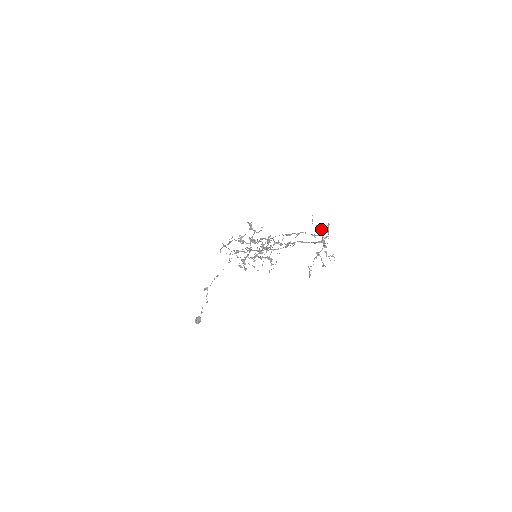
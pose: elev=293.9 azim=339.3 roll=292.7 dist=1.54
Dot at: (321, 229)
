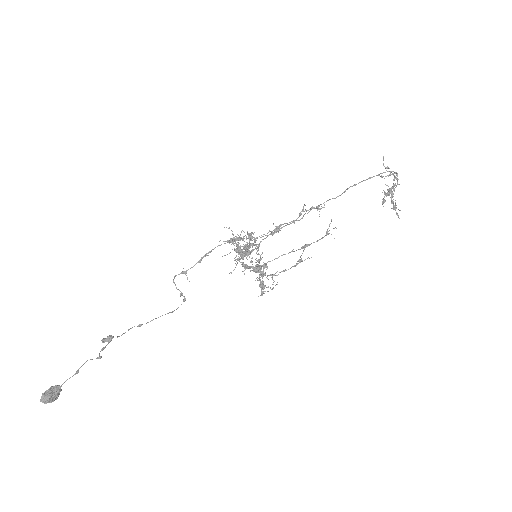
Dot at: (390, 174)
